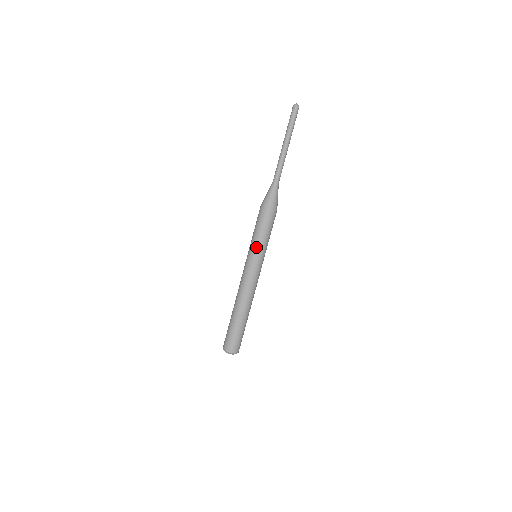
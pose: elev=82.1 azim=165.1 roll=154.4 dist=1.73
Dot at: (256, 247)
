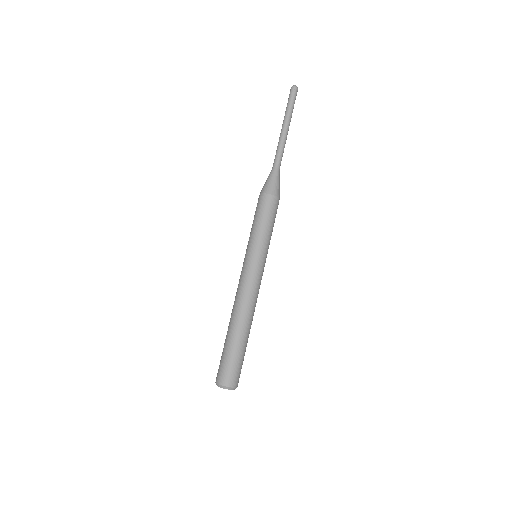
Dot at: (249, 241)
